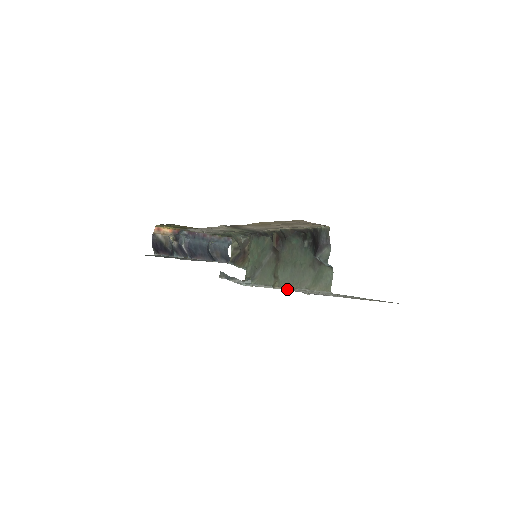
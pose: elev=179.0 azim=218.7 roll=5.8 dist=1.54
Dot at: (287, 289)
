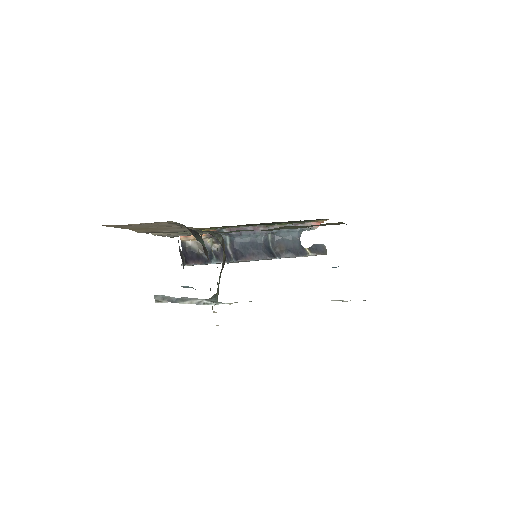
Dot at: occluded
